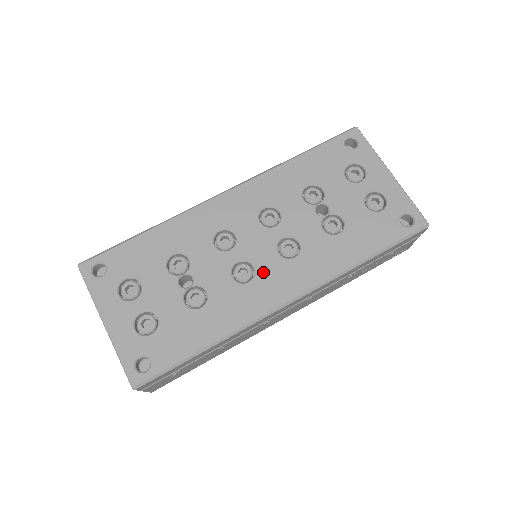
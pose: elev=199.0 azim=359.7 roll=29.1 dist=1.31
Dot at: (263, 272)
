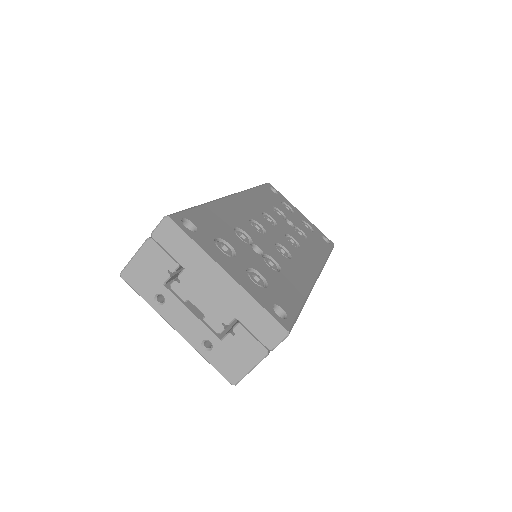
Dot at: (293, 253)
